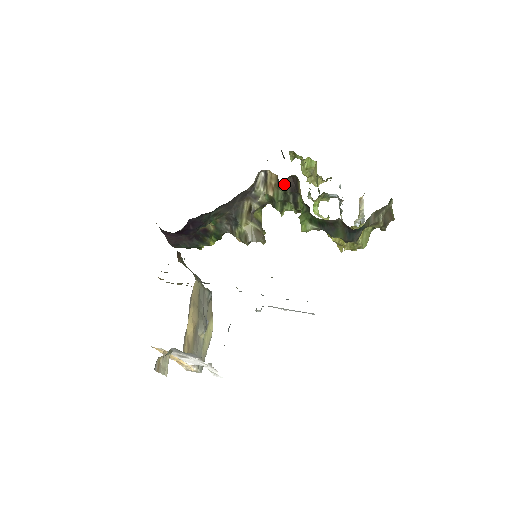
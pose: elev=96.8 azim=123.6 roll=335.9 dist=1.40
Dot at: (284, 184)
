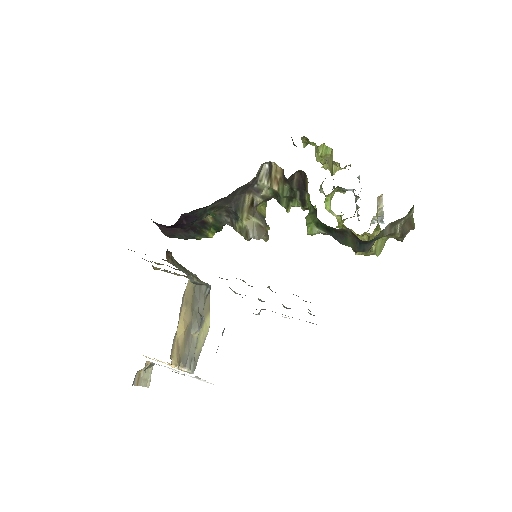
Dot at: (290, 179)
